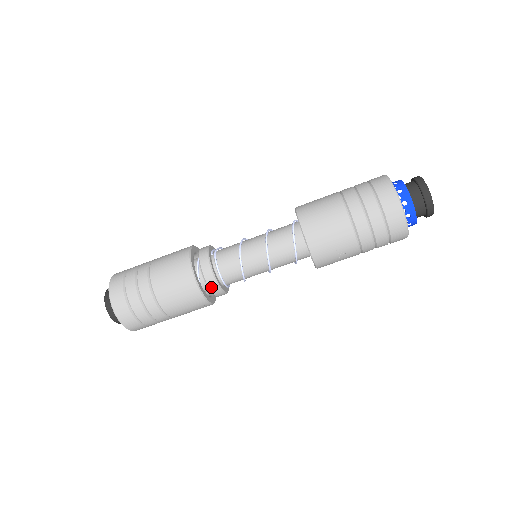
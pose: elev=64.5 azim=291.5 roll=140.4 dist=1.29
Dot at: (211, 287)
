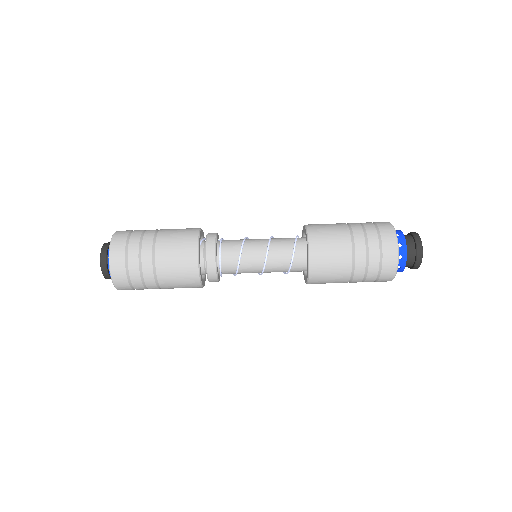
Dot at: (208, 250)
